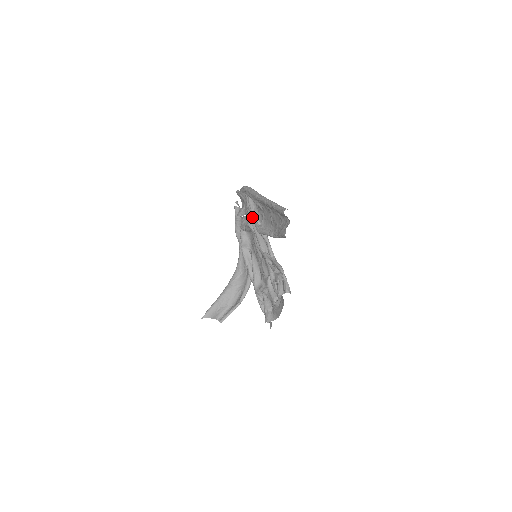
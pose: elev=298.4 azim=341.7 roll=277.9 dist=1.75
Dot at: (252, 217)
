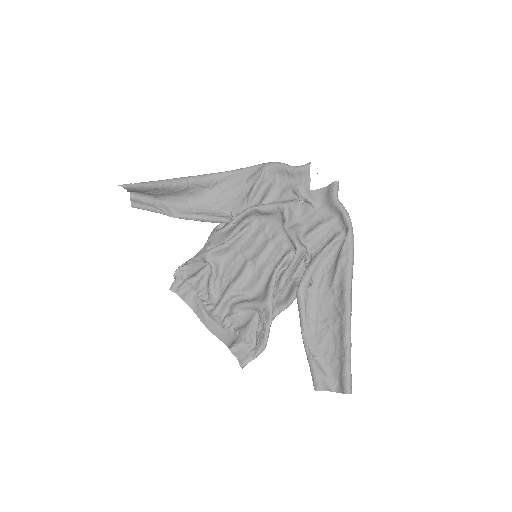
Dot at: (310, 248)
